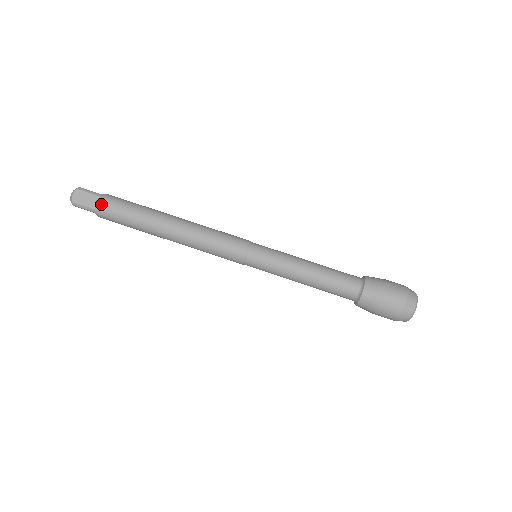
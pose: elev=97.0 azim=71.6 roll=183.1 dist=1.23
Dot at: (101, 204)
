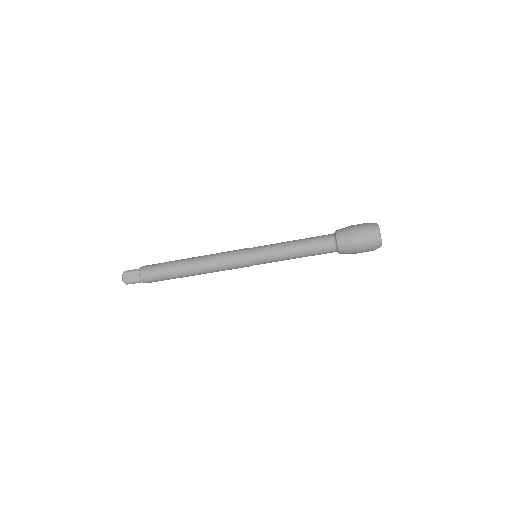
Dot at: (142, 275)
